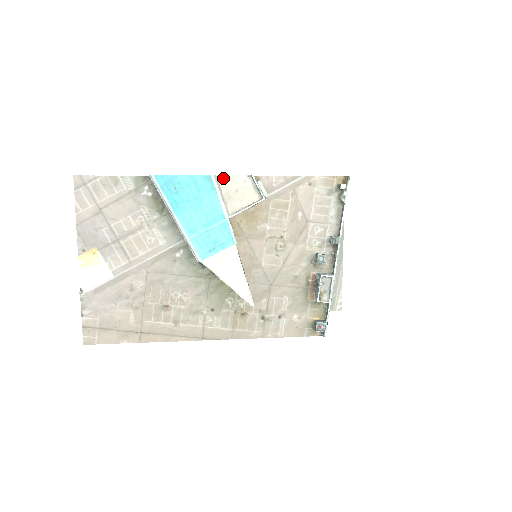
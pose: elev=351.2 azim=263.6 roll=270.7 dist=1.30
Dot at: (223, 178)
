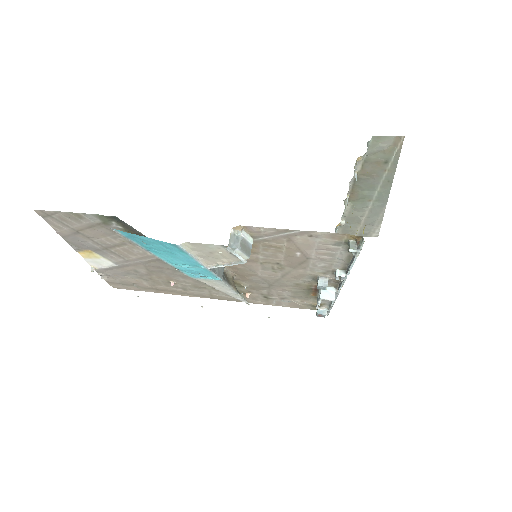
Dot at: (192, 244)
